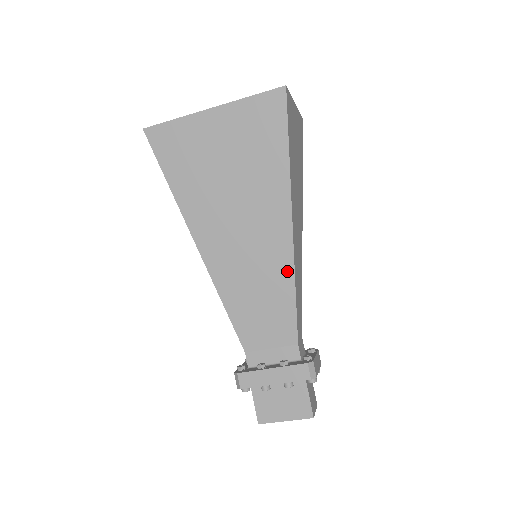
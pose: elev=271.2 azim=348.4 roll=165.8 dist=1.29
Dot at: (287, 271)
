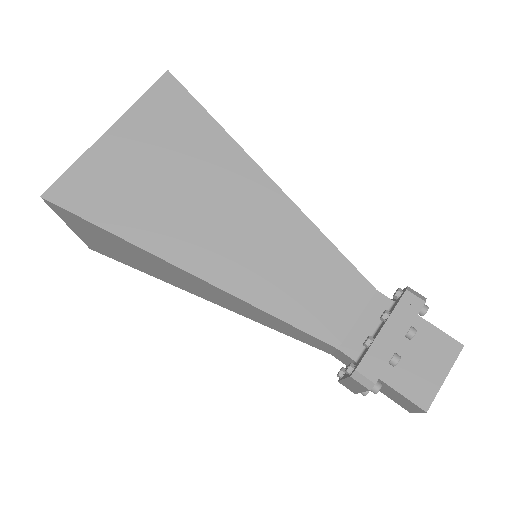
Dot at: (304, 226)
